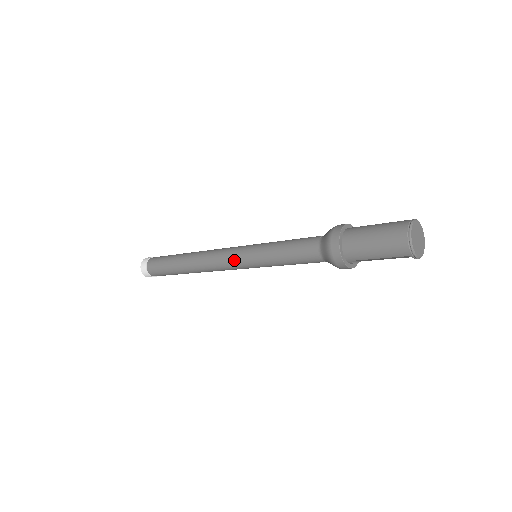
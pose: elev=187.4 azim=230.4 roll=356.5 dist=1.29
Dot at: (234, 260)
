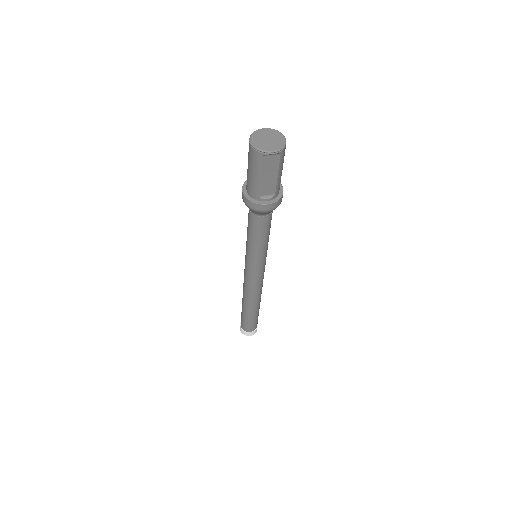
Dot at: (246, 270)
